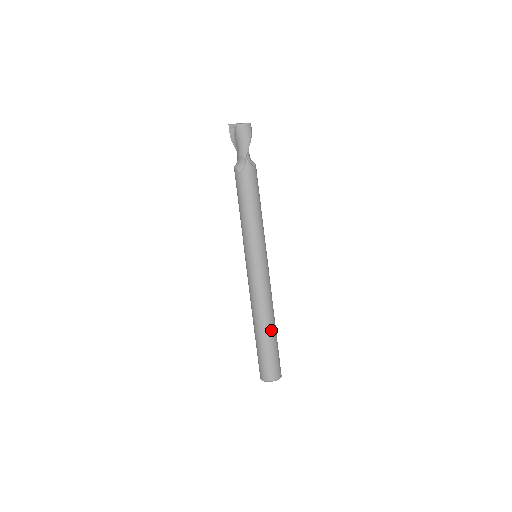
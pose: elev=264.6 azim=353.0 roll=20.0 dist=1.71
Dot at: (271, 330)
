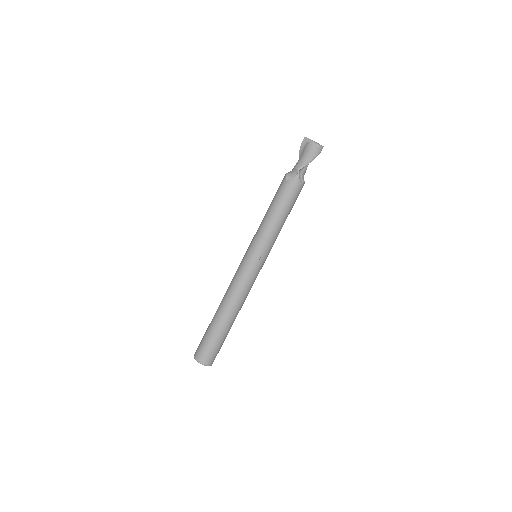
Dot at: (227, 322)
